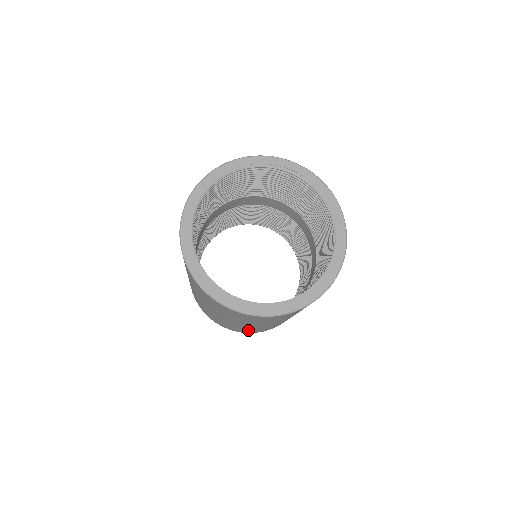
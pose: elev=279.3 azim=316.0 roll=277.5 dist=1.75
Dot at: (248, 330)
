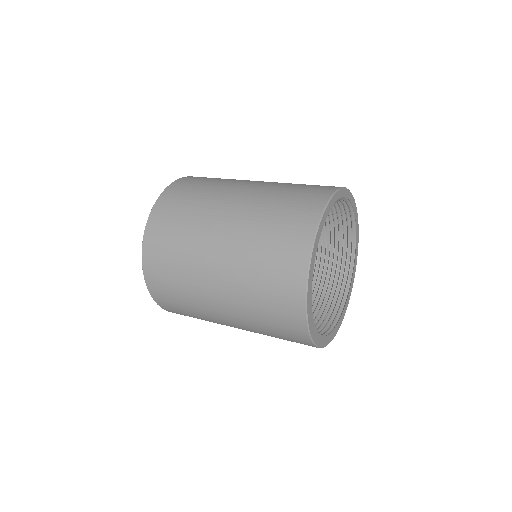
Dot at: occluded
